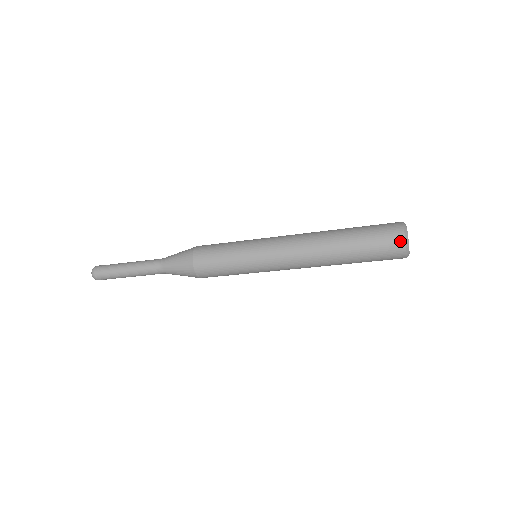
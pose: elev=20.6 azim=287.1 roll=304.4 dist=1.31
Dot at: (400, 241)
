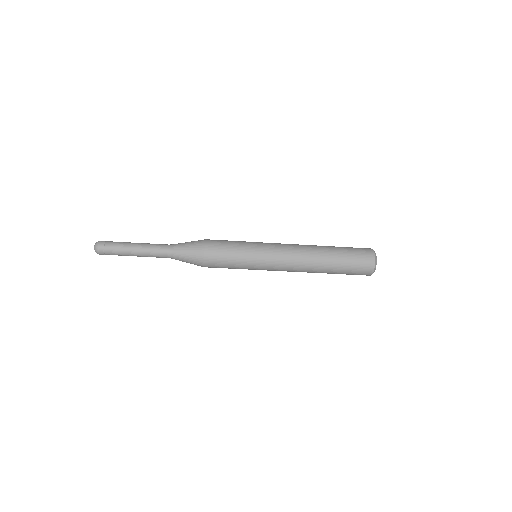
Dot at: (371, 255)
